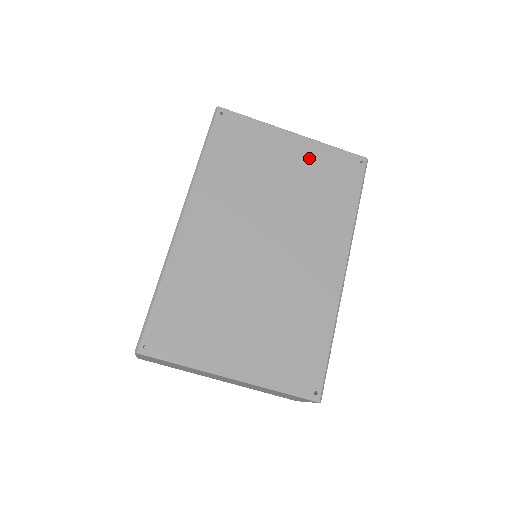
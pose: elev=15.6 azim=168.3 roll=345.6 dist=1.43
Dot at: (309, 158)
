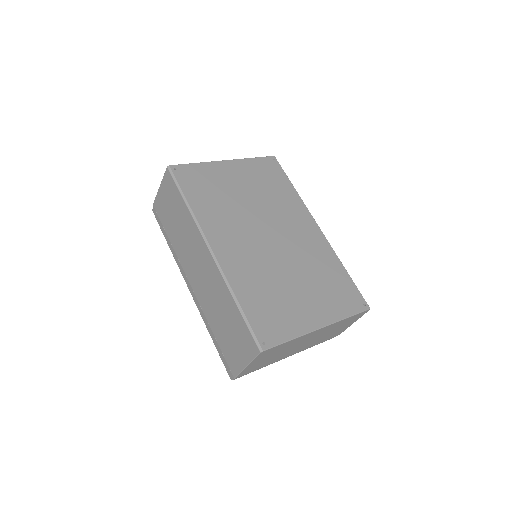
Dot at: (247, 172)
